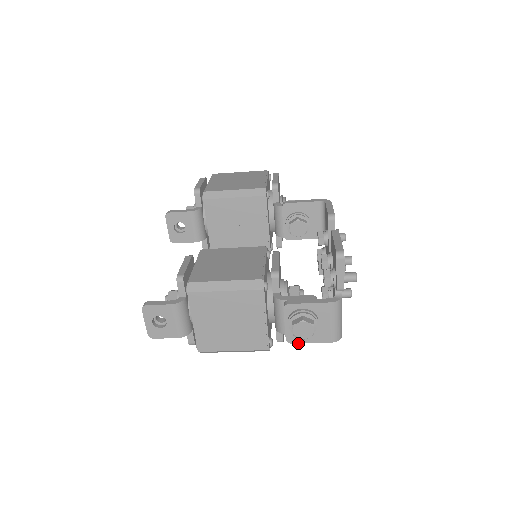
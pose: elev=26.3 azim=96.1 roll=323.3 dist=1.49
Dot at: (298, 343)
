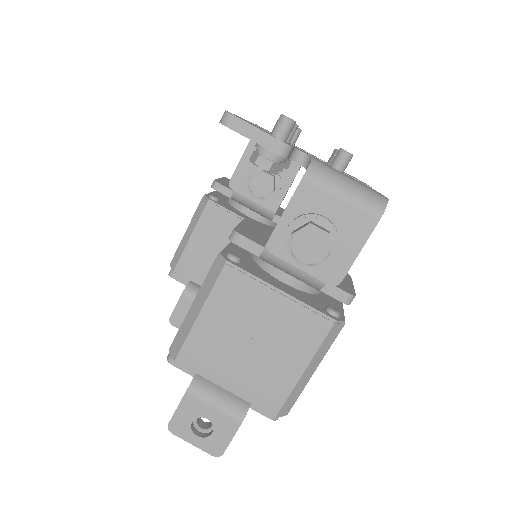
Dot at: (347, 271)
